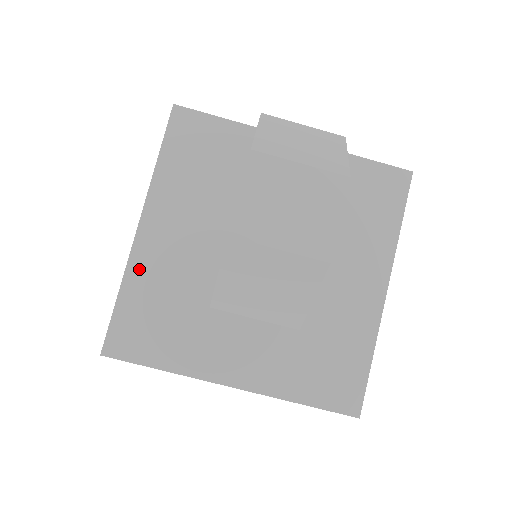
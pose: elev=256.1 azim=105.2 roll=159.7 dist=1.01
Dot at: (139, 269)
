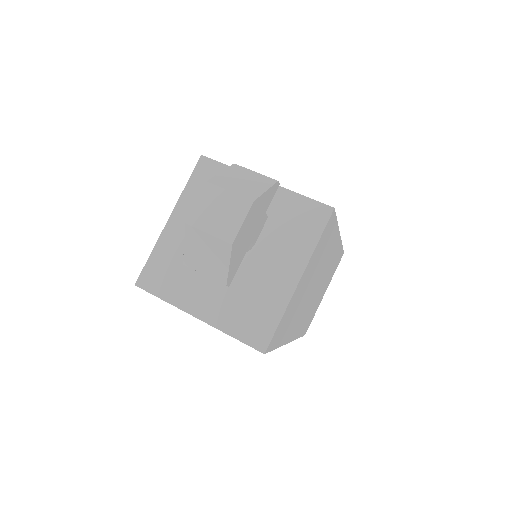
Dot at: (163, 243)
